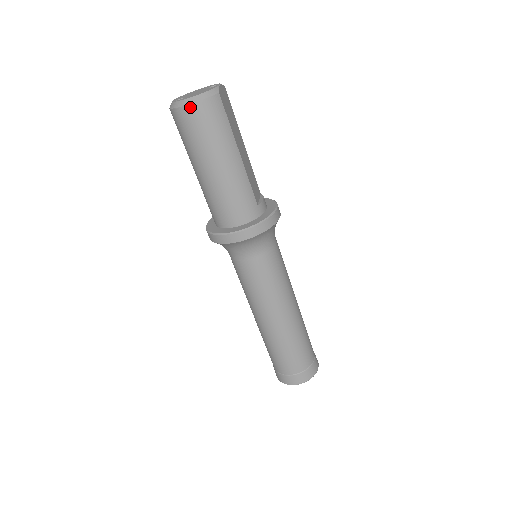
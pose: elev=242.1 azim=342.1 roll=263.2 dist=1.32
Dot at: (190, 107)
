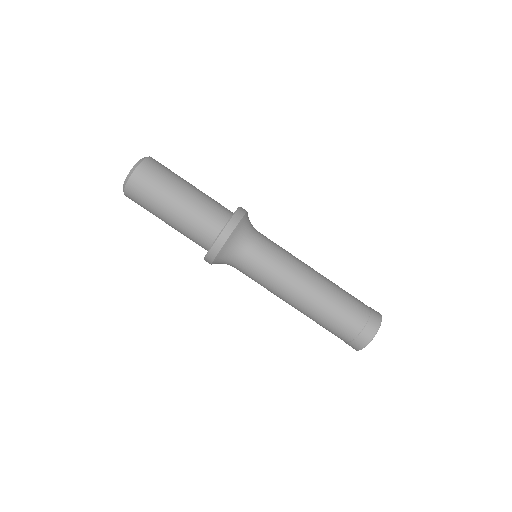
Dot at: (143, 163)
